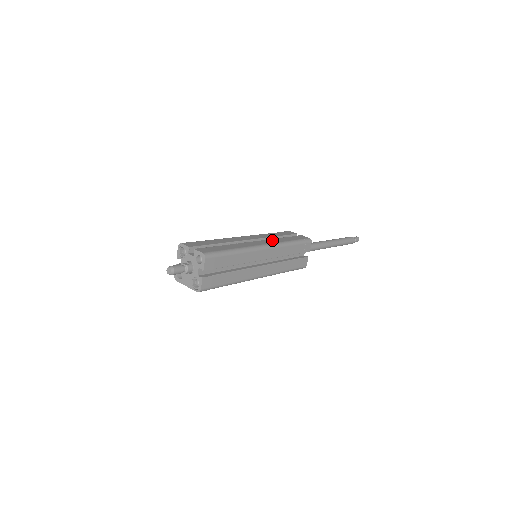
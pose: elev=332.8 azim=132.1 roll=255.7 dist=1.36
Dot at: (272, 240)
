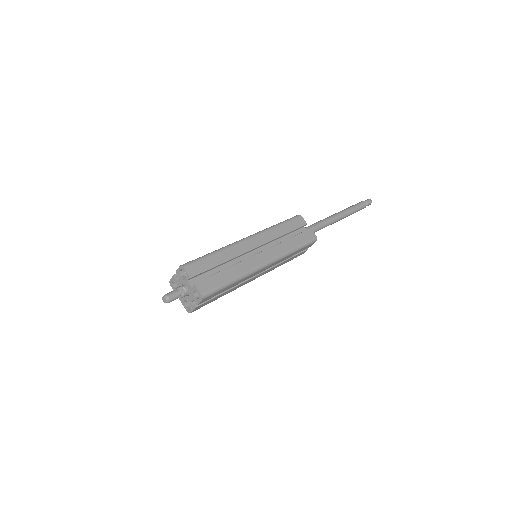
Dot at: (277, 248)
